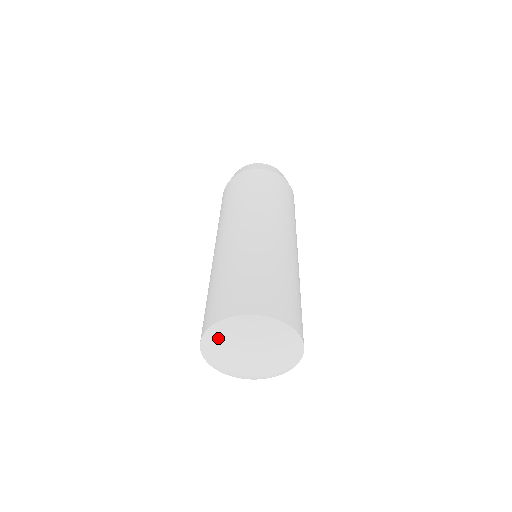
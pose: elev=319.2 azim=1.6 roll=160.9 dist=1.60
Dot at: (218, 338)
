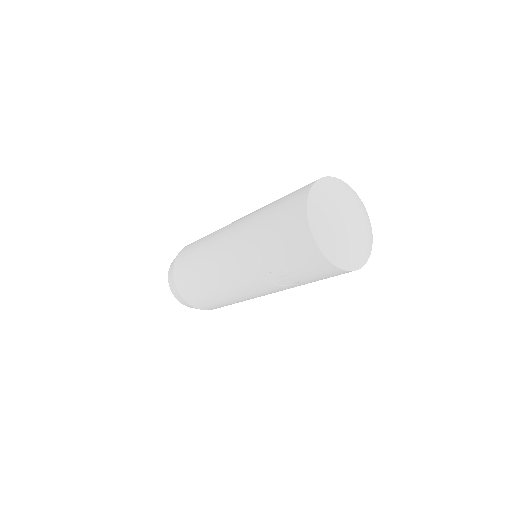
Dot at: (338, 185)
